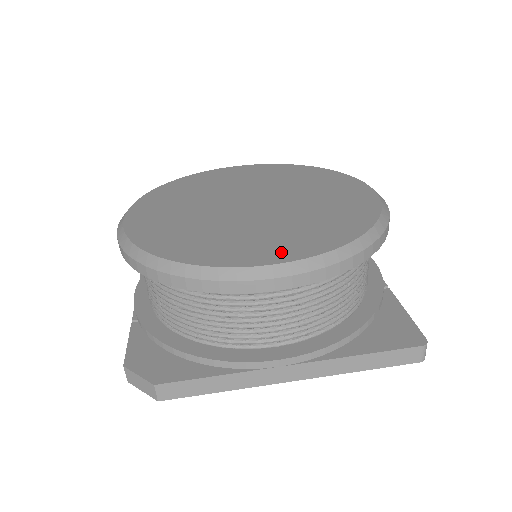
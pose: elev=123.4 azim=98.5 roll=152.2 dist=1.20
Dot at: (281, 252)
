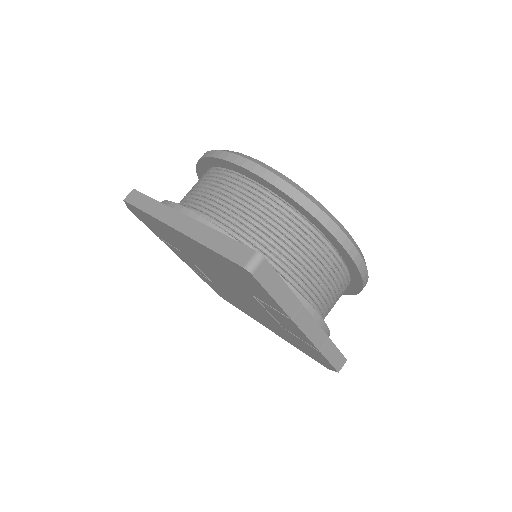
Dot at: occluded
